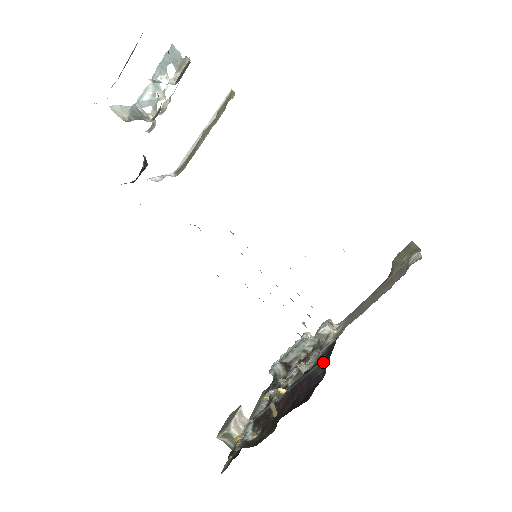
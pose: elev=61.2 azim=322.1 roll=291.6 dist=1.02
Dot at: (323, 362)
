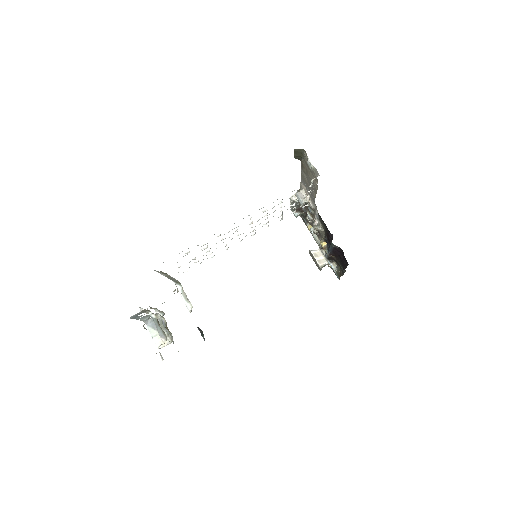
Dot at: (334, 245)
